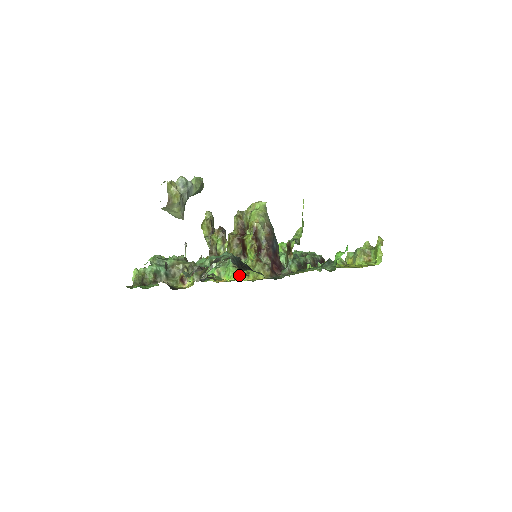
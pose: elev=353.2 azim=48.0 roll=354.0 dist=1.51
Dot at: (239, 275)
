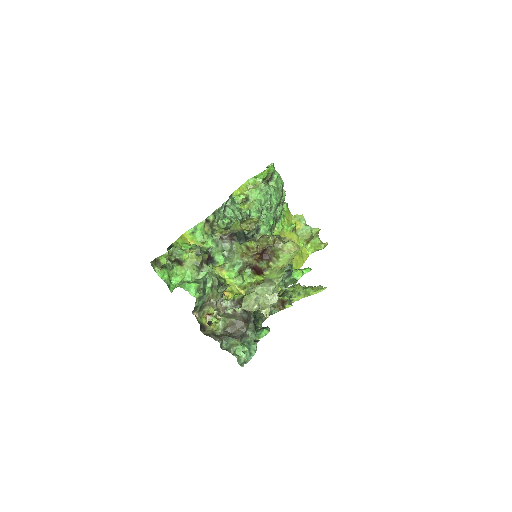
Dot at: (238, 284)
